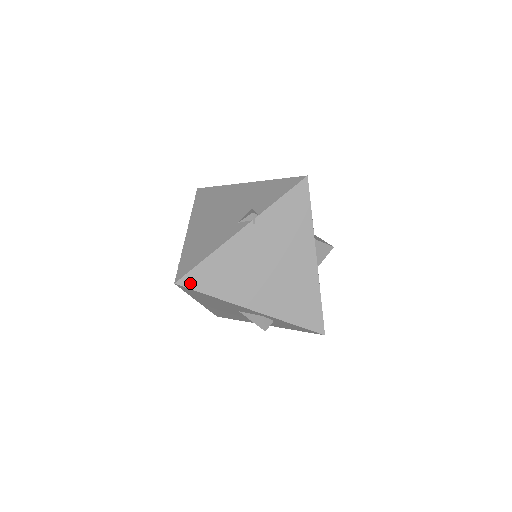
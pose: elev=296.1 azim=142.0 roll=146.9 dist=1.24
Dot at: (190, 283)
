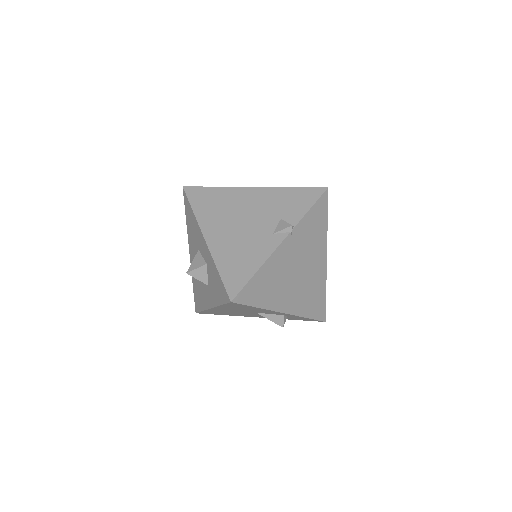
Dot at: (243, 299)
